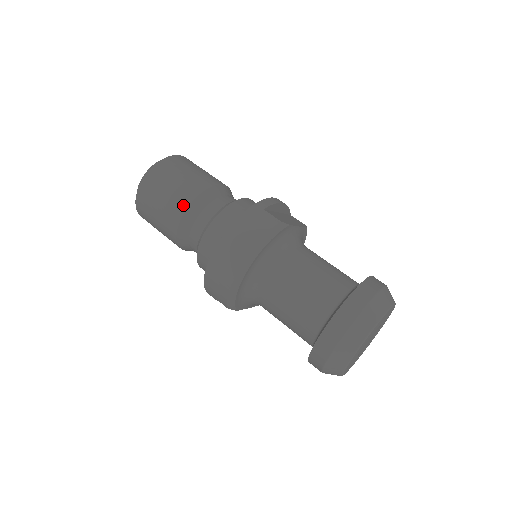
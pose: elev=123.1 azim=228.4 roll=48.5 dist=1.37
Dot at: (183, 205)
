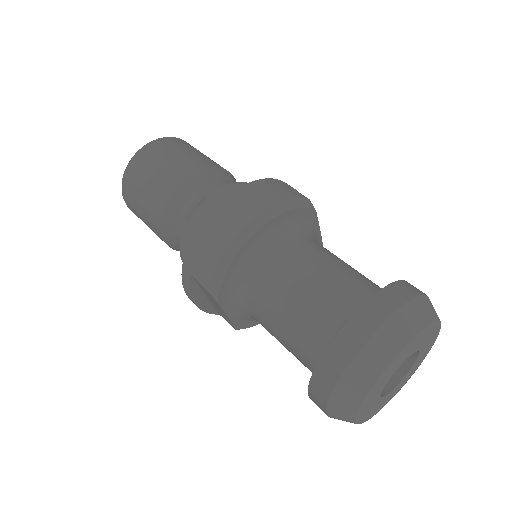
Dot at: (189, 170)
